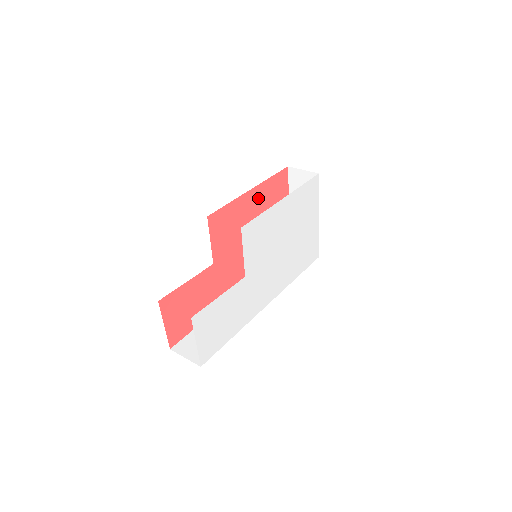
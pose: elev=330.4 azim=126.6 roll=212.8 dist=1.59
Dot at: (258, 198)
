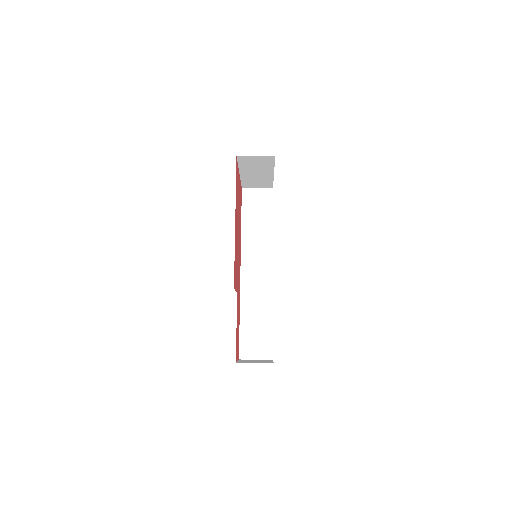
Dot at: (236, 214)
